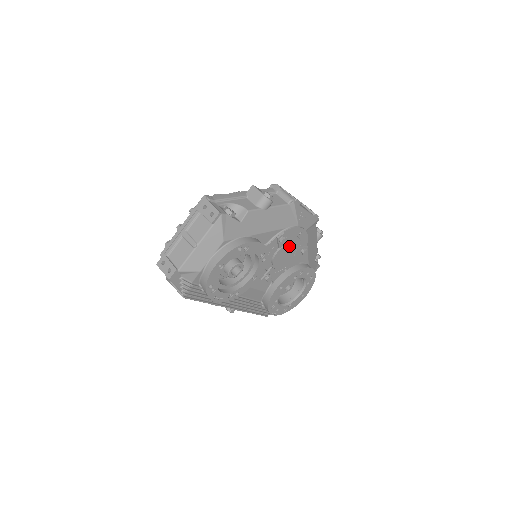
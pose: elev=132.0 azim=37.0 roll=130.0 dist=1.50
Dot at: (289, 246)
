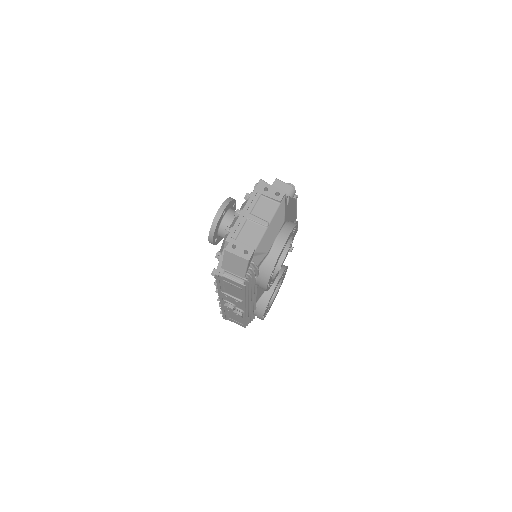
Dot at: occluded
